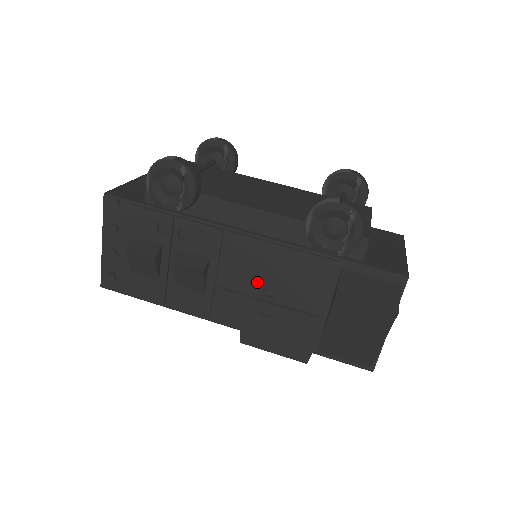
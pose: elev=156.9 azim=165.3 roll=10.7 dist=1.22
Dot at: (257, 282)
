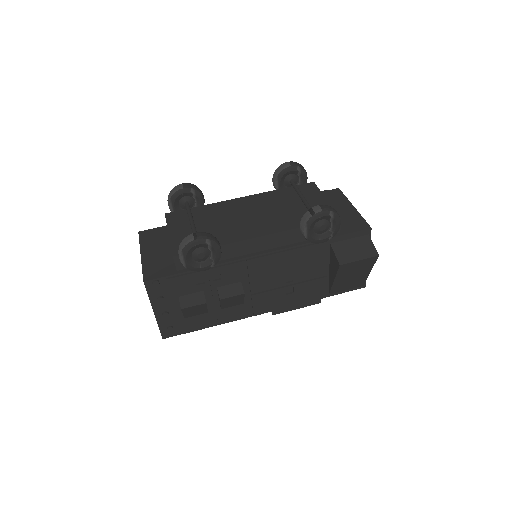
Dot at: (278, 278)
